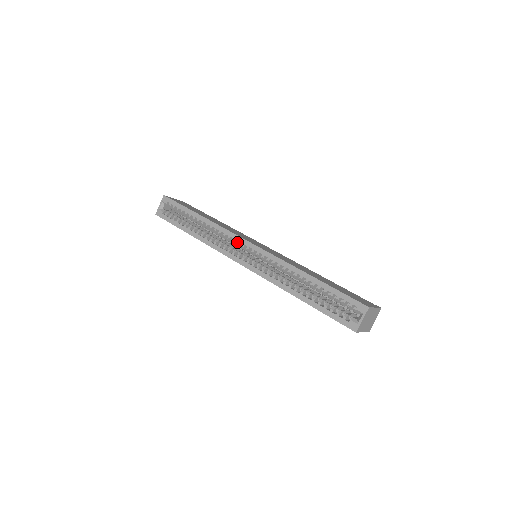
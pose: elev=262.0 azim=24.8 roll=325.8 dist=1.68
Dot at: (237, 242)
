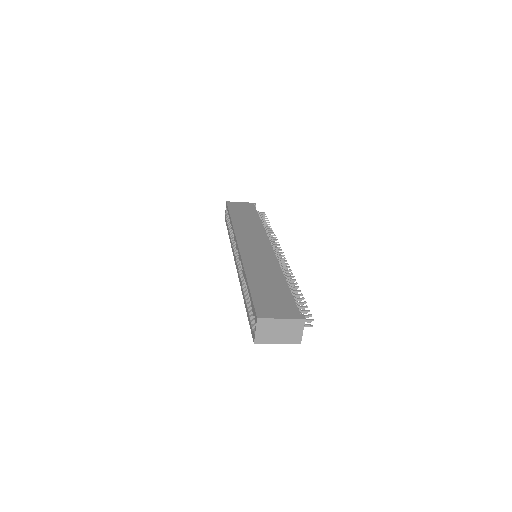
Dot at: occluded
